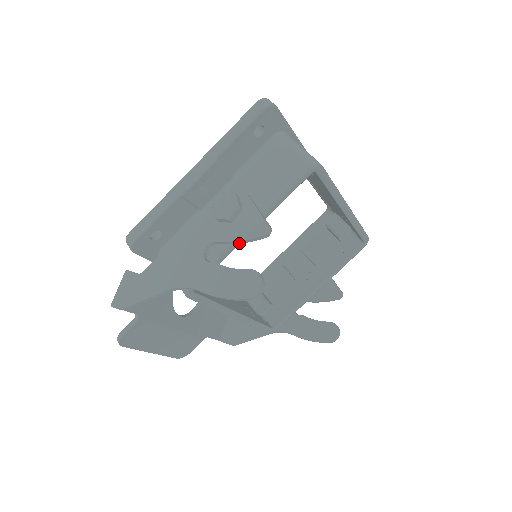
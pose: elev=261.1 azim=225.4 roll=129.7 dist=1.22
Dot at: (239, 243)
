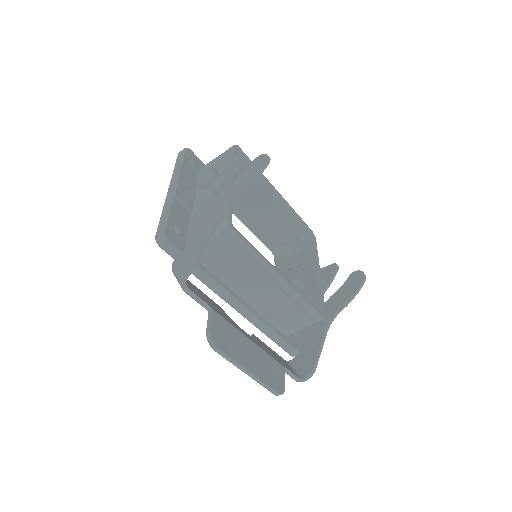
Dot at: occluded
